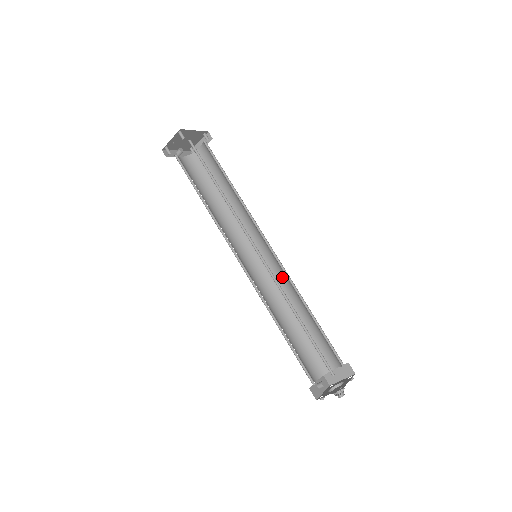
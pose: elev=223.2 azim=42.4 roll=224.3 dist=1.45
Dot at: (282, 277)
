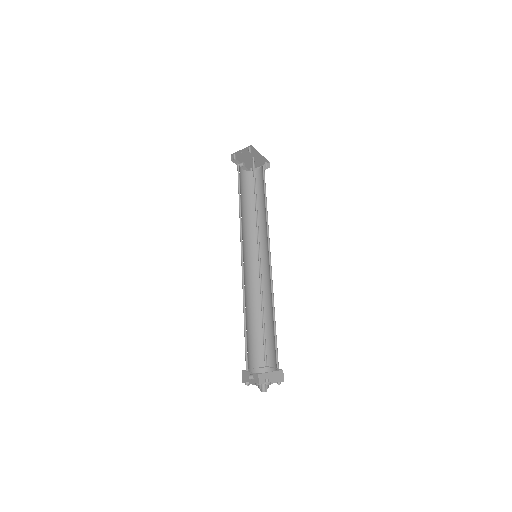
Dot at: (267, 282)
